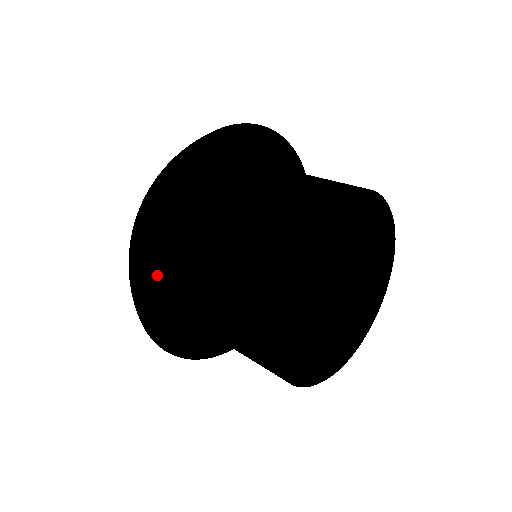
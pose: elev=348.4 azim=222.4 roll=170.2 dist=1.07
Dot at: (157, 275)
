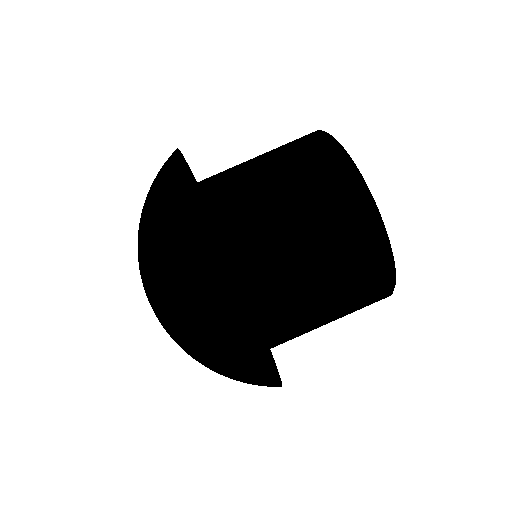
Dot at: (196, 198)
